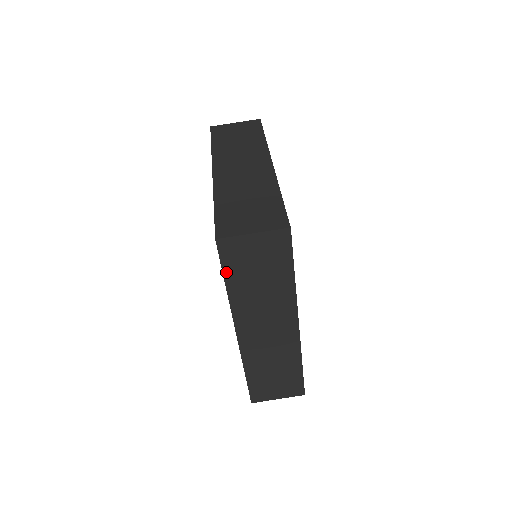
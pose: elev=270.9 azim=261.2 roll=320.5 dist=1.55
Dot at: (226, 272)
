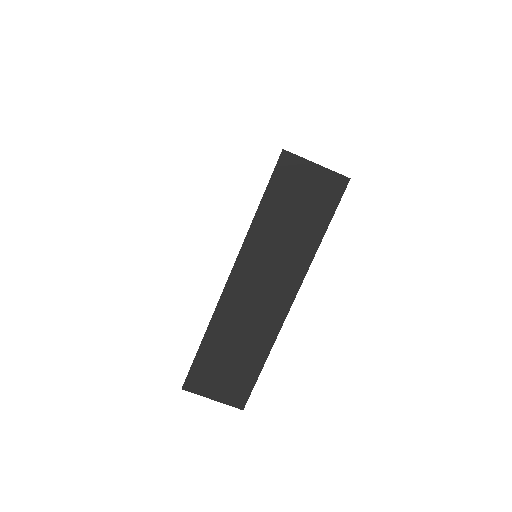
Dot at: occluded
